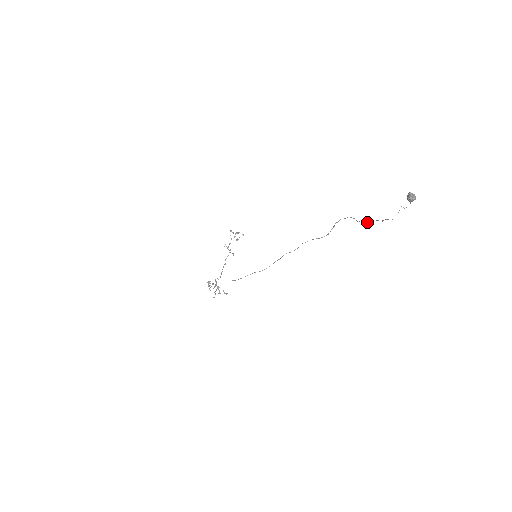
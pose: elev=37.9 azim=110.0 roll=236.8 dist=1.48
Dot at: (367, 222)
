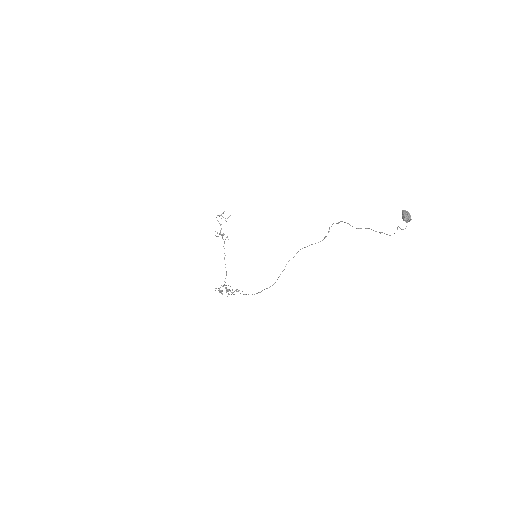
Dot at: occluded
